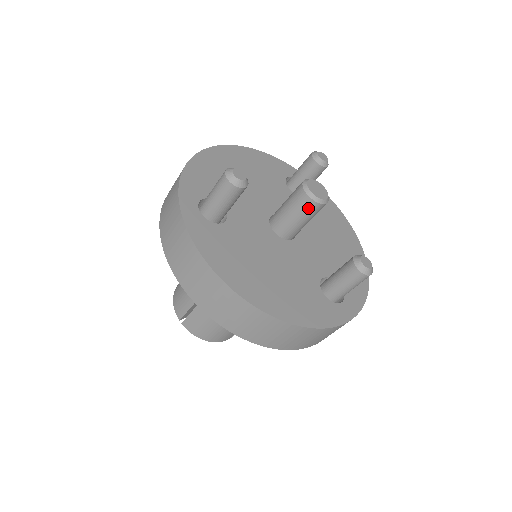
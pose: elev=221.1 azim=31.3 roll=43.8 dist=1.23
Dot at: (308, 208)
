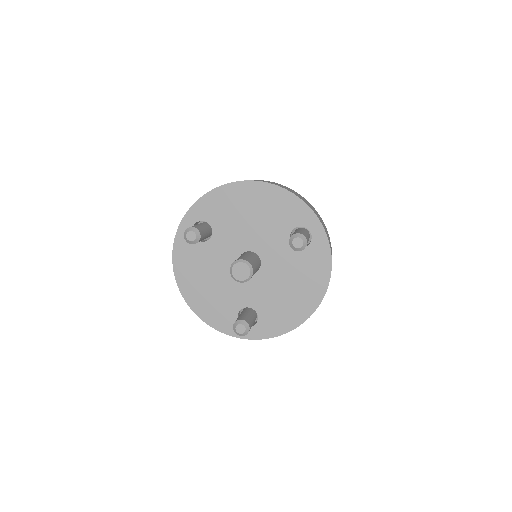
Dot at: occluded
